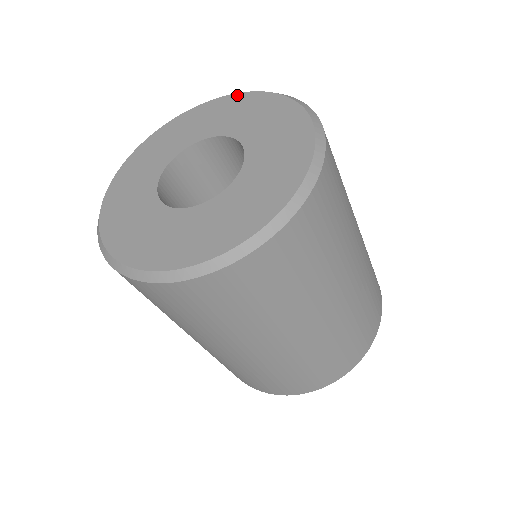
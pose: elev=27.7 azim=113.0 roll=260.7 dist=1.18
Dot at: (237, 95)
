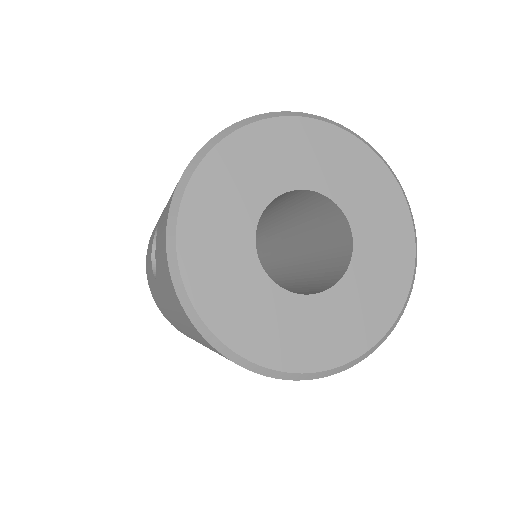
Dot at: (335, 129)
